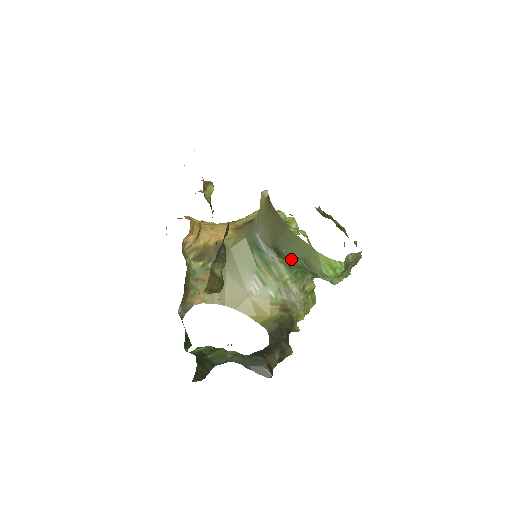
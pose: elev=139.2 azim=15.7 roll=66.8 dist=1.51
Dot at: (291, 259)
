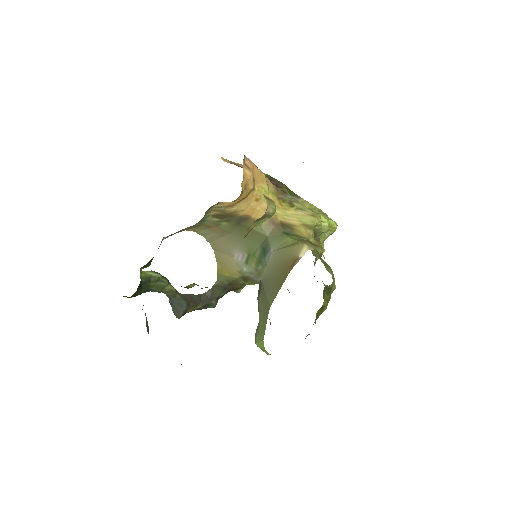
Dot at: (258, 305)
